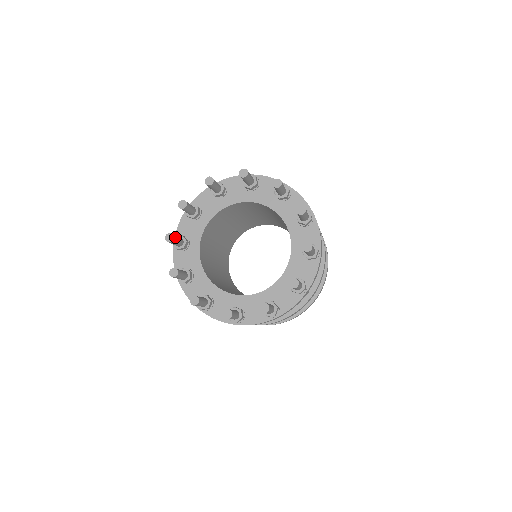
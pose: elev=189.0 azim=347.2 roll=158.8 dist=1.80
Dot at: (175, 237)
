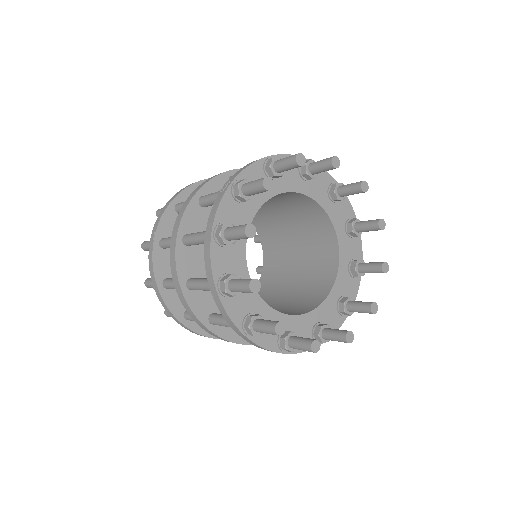
Dot at: (252, 230)
